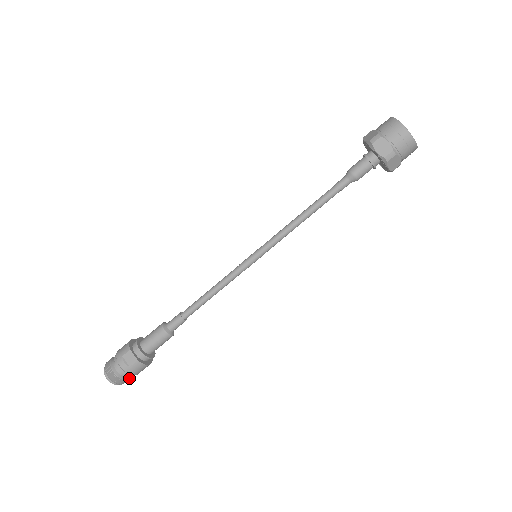
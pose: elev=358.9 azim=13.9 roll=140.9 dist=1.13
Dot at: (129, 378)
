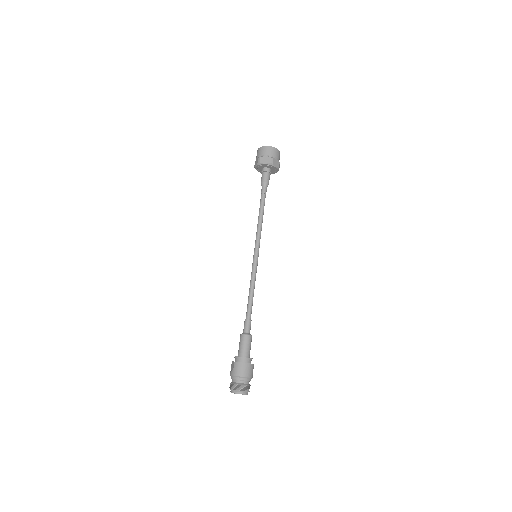
Dot at: (243, 385)
